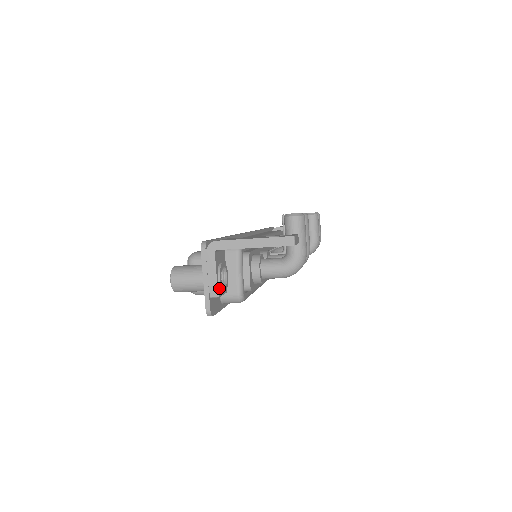
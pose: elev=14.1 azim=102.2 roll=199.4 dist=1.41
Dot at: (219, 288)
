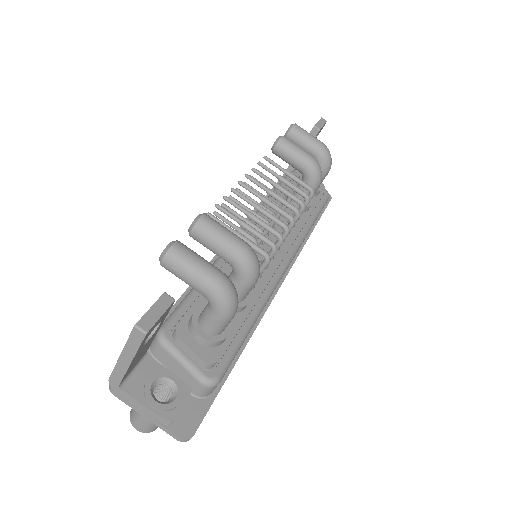
Dot at: (165, 411)
